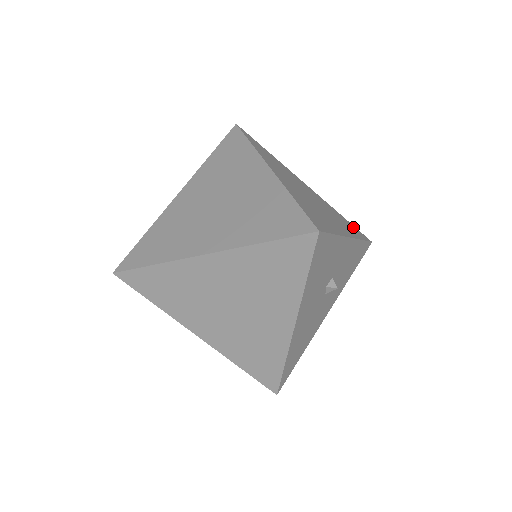
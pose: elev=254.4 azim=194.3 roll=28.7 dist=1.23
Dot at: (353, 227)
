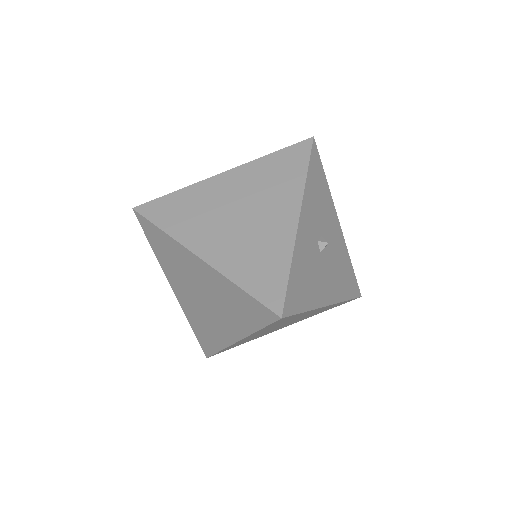
Dot at: (288, 156)
